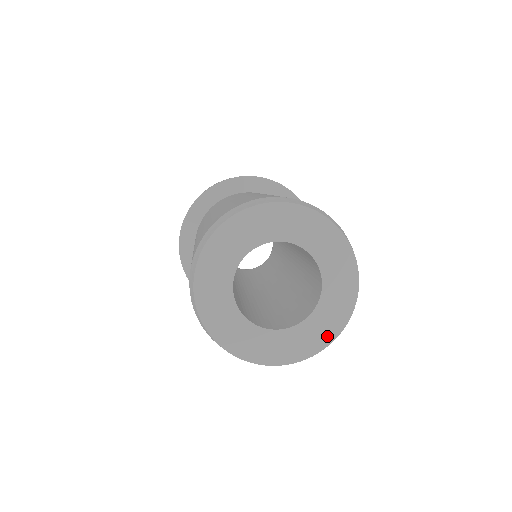
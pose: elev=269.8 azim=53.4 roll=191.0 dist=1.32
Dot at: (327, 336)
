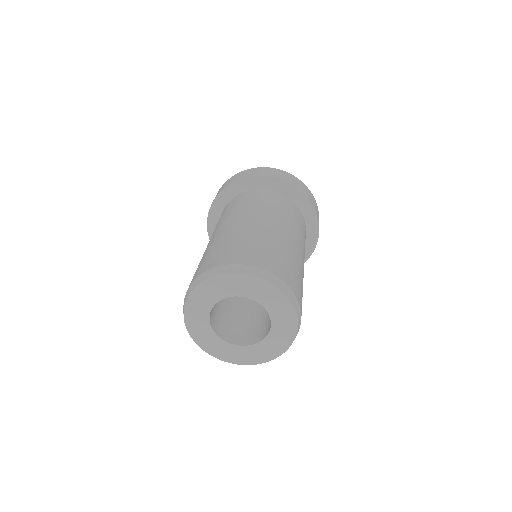
Dot at: (290, 335)
